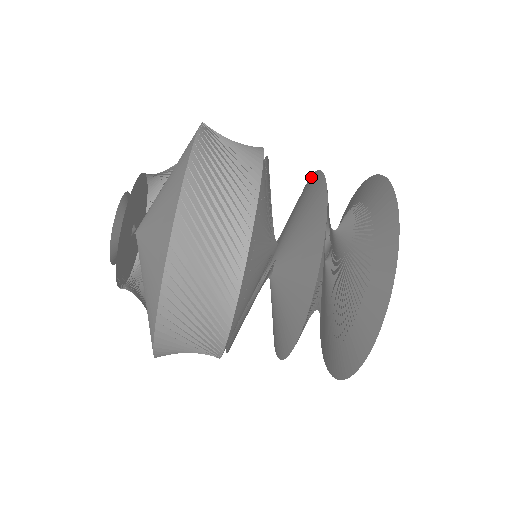
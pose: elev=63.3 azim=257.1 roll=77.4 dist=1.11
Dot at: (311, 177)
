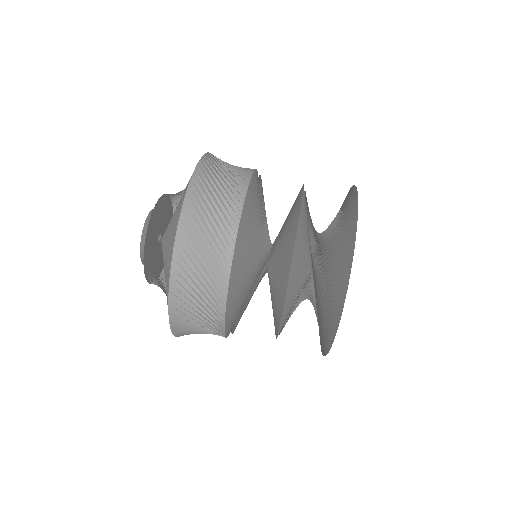
Dot at: occluded
